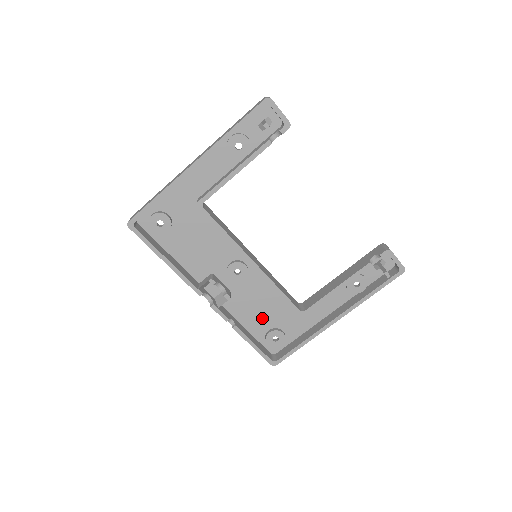
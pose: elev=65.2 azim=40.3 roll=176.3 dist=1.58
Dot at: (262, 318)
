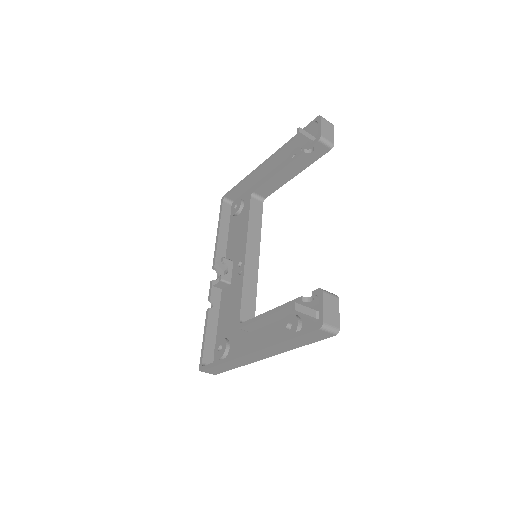
Dot at: (229, 322)
